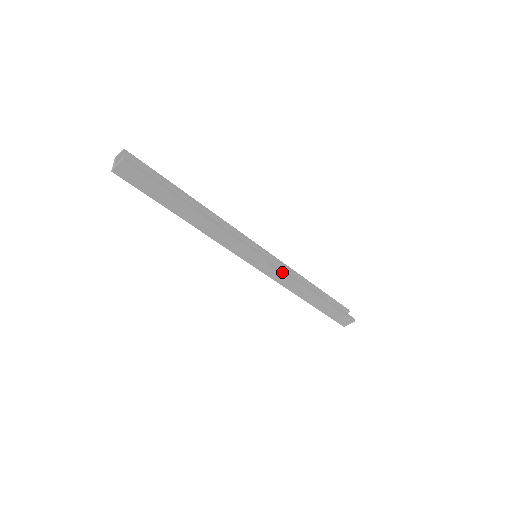
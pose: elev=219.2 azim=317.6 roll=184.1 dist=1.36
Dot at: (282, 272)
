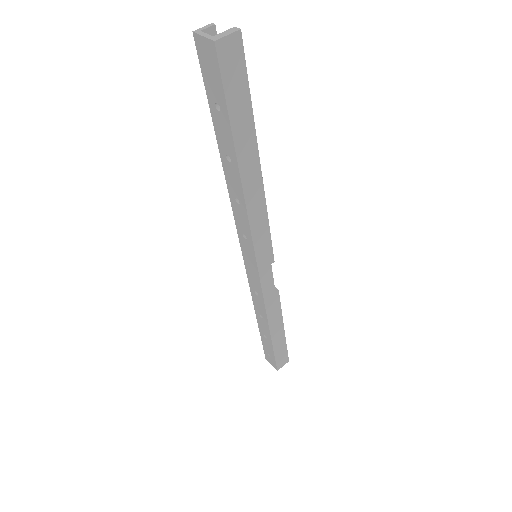
Dot at: (272, 282)
